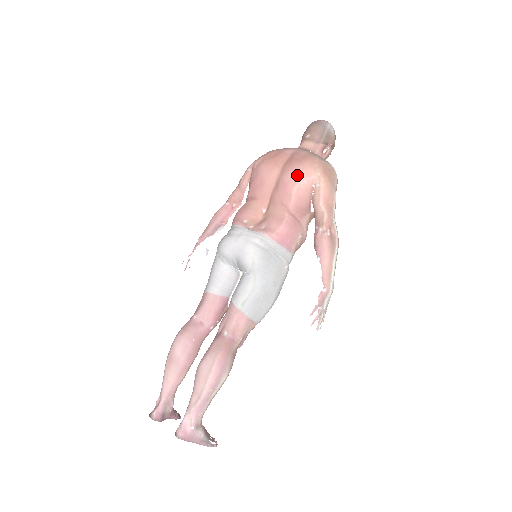
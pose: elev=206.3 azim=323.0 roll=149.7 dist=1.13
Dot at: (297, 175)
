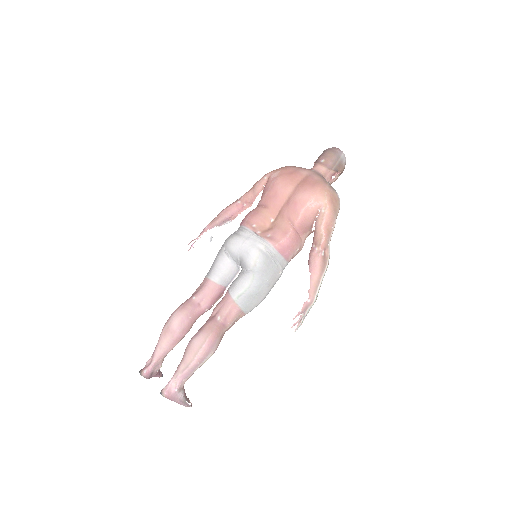
Dot at: (308, 198)
